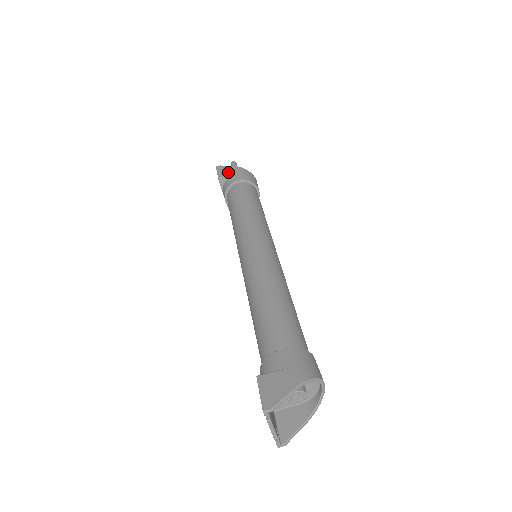
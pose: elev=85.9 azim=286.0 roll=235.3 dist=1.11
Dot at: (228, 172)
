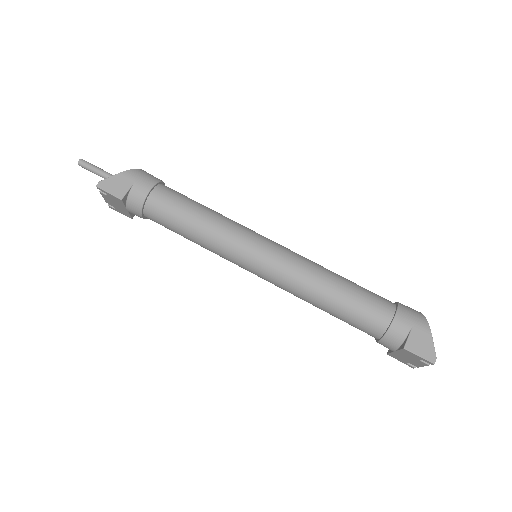
Dot at: (123, 186)
